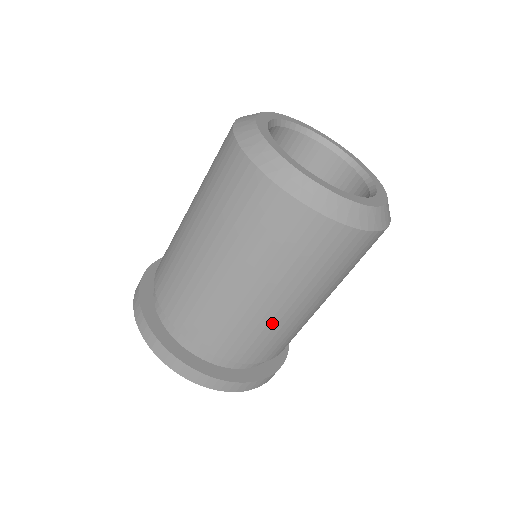
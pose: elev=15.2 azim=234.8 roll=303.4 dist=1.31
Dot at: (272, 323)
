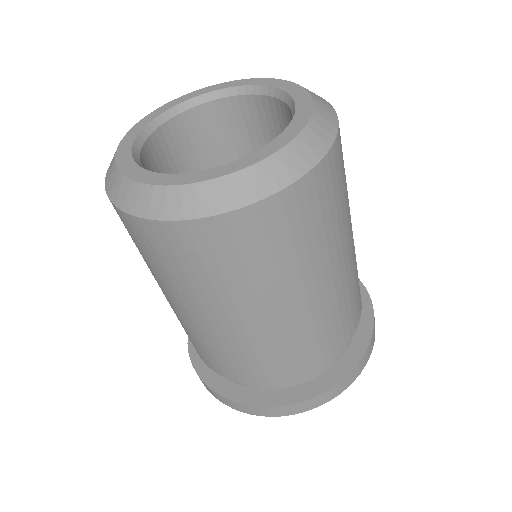
Dot at: (213, 339)
